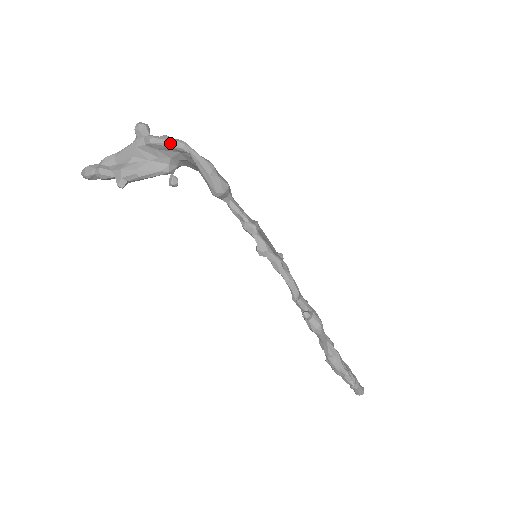
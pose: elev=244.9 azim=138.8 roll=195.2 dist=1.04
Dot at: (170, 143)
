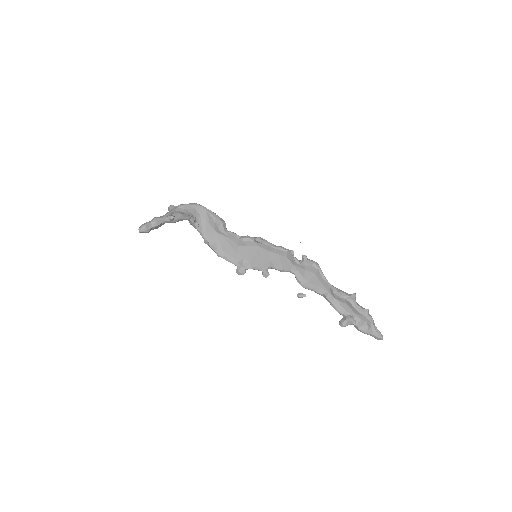
Dot at: (192, 204)
